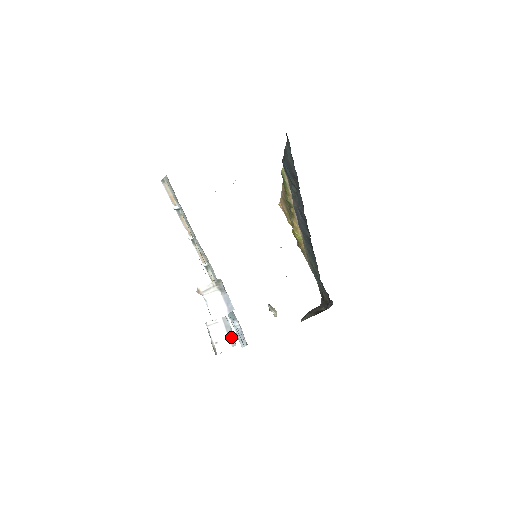
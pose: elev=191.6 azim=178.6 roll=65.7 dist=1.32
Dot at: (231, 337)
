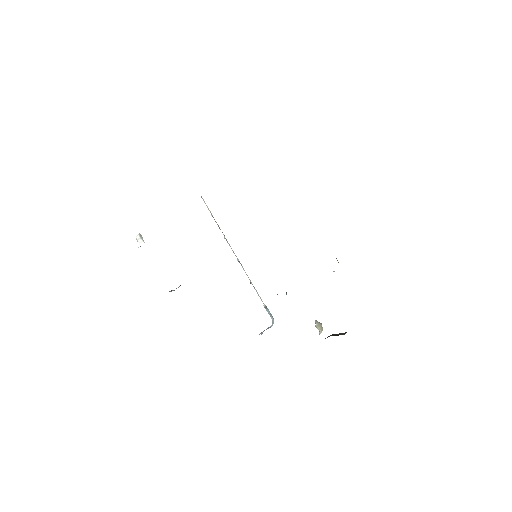
Dot at: occluded
